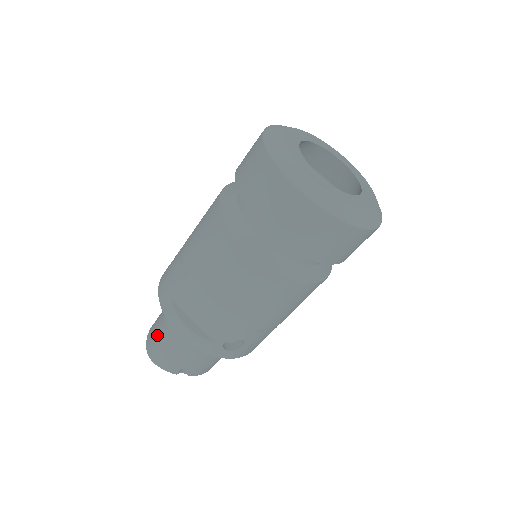
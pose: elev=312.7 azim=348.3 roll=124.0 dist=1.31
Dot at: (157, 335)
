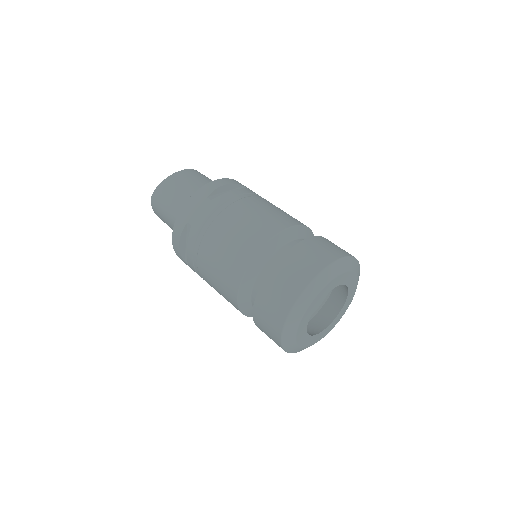
Dot at: (166, 200)
